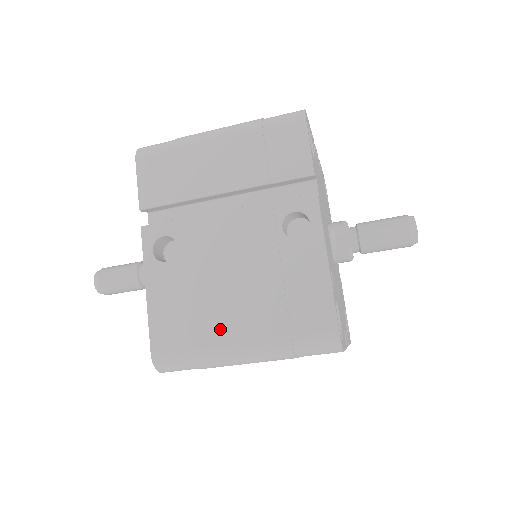
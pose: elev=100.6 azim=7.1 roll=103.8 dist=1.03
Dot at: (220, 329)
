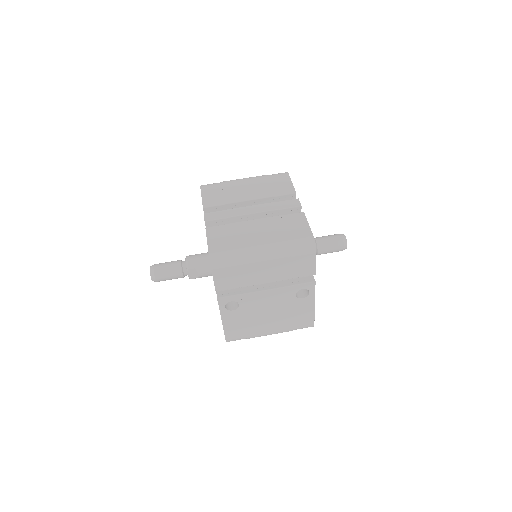
Dot at: (261, 330)
